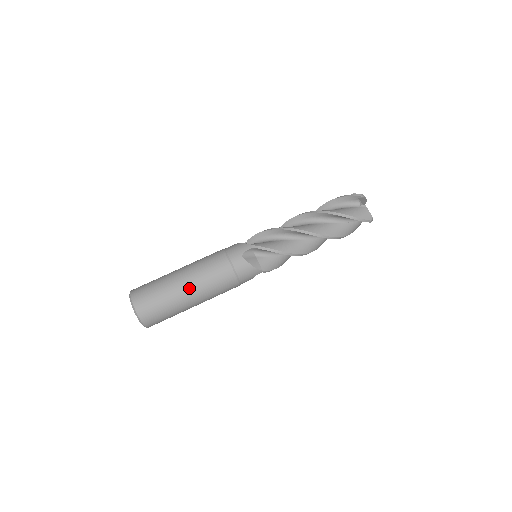
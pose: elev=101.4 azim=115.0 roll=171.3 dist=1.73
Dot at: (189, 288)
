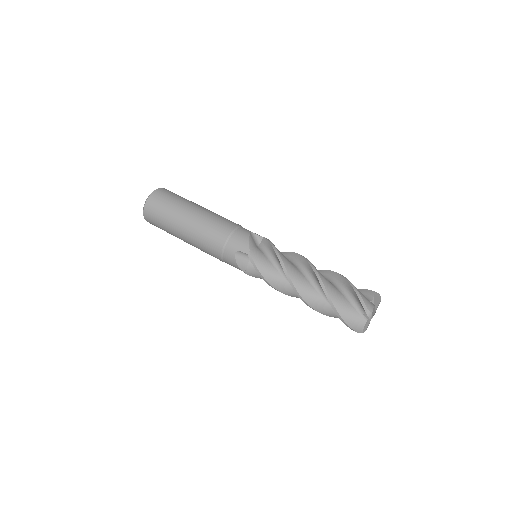
Dot at: (185, 233)
